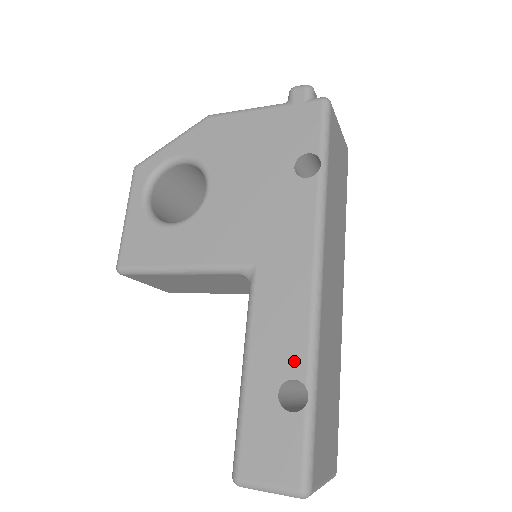
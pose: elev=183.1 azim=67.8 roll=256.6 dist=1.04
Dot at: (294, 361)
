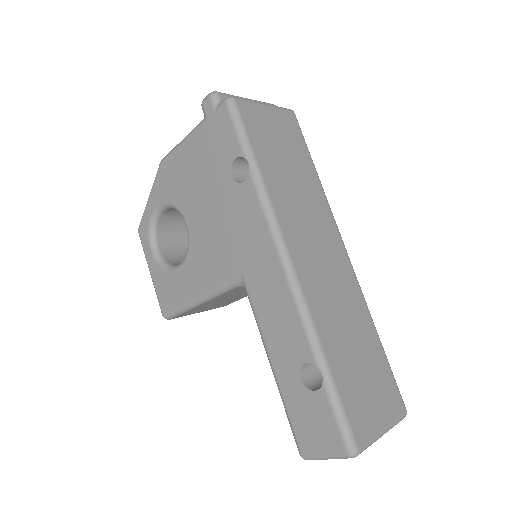
Dot at: (300, 347)
